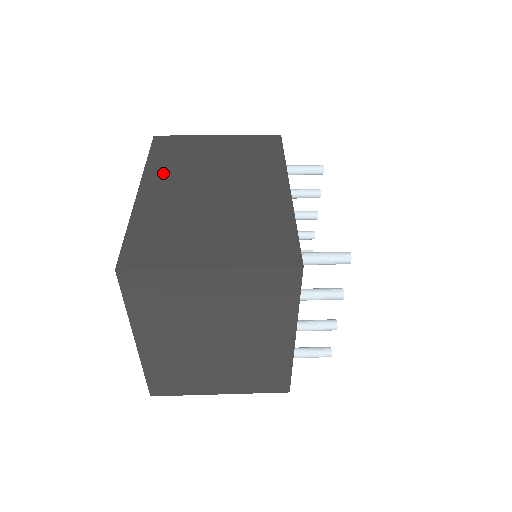
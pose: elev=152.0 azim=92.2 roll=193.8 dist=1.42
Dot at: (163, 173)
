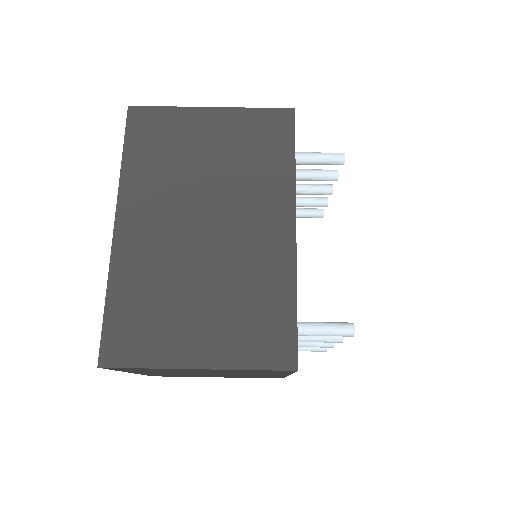
Dot at: (143, 192)
